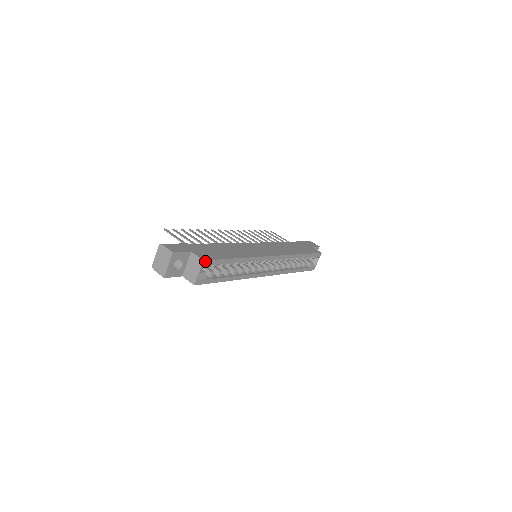
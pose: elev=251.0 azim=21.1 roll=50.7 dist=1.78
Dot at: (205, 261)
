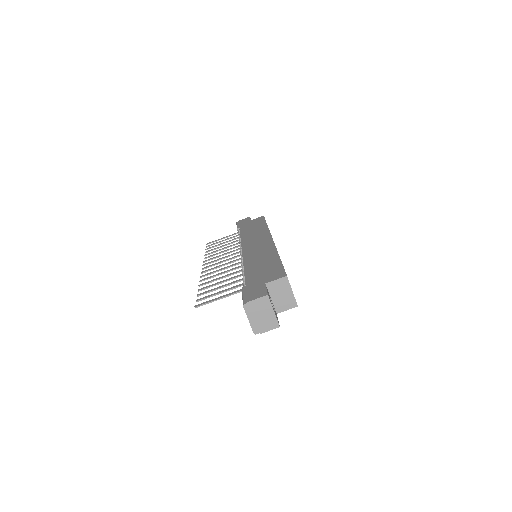
Dot at: (286, 276)
